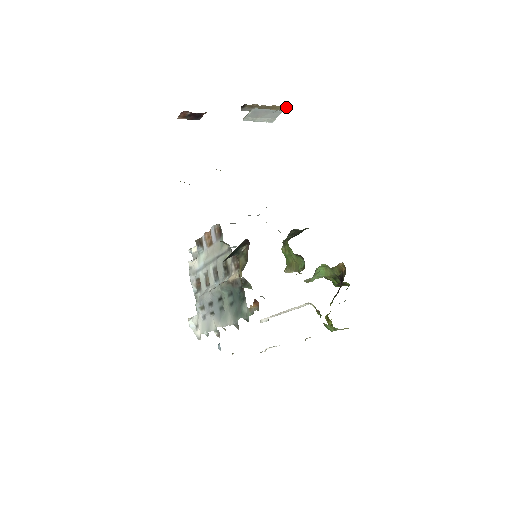
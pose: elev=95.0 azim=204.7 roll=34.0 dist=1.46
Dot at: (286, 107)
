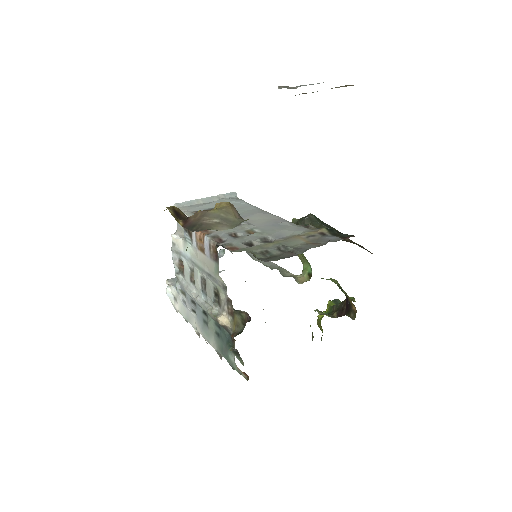
Dot at: occluded
